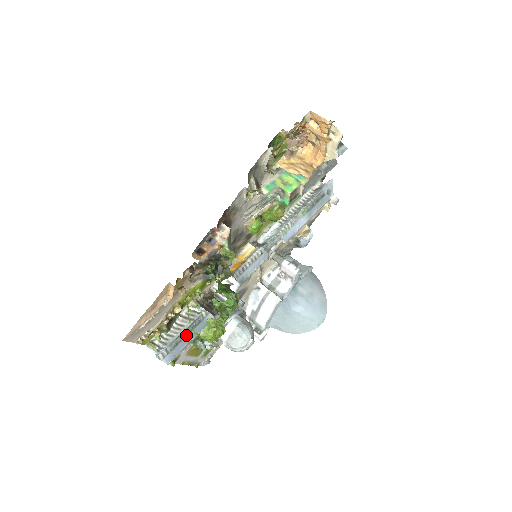
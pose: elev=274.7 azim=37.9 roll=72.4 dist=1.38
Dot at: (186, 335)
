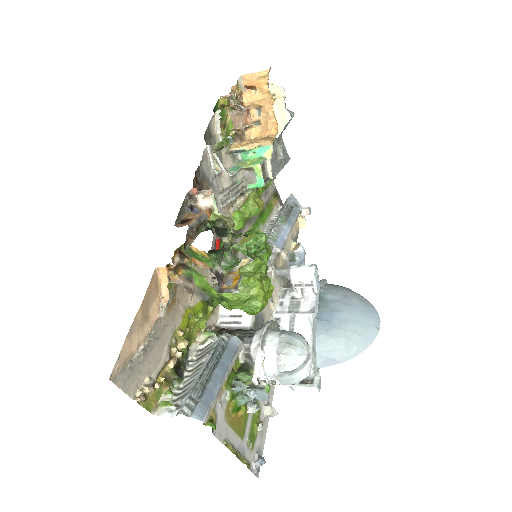
Dot at: (212, 370)
